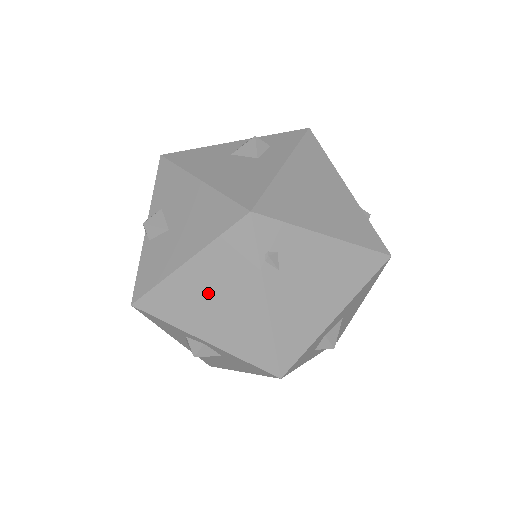
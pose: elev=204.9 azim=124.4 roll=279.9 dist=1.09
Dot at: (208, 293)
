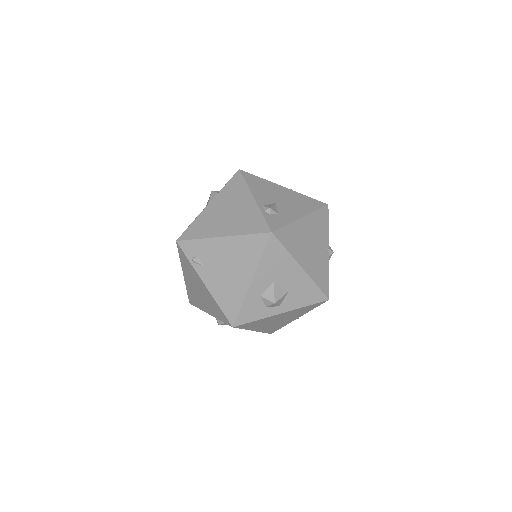
Dot at: (195, 287)
